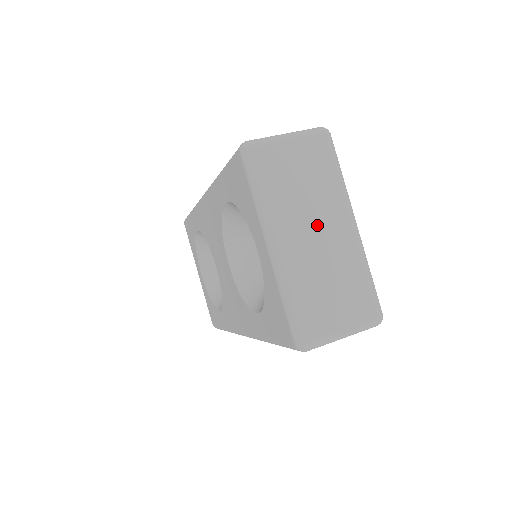
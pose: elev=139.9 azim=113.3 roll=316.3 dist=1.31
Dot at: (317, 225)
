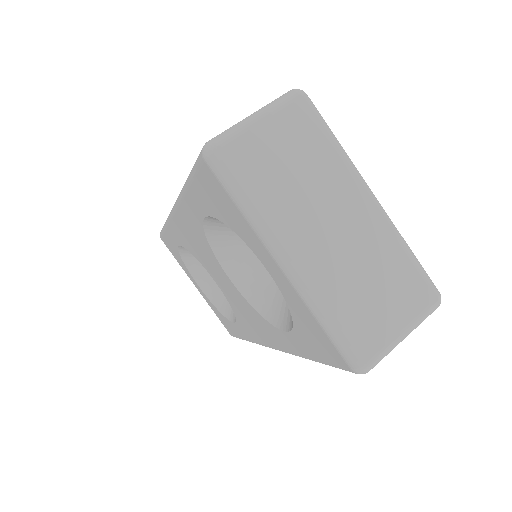
Dot at: (330, 216)
